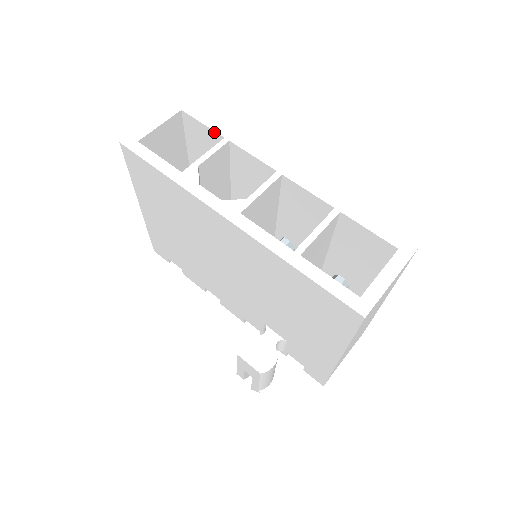
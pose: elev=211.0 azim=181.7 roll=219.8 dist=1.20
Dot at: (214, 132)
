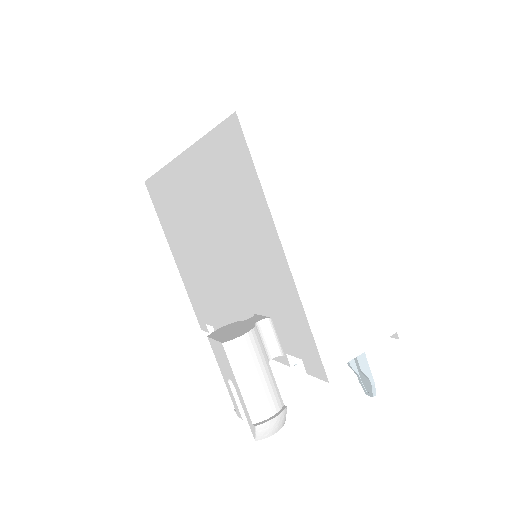
Dot at: occluded
